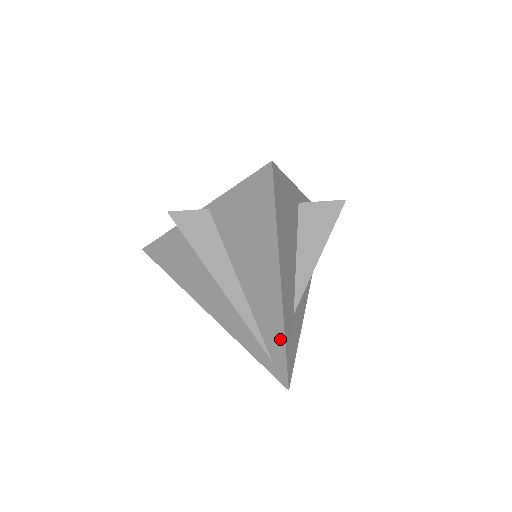
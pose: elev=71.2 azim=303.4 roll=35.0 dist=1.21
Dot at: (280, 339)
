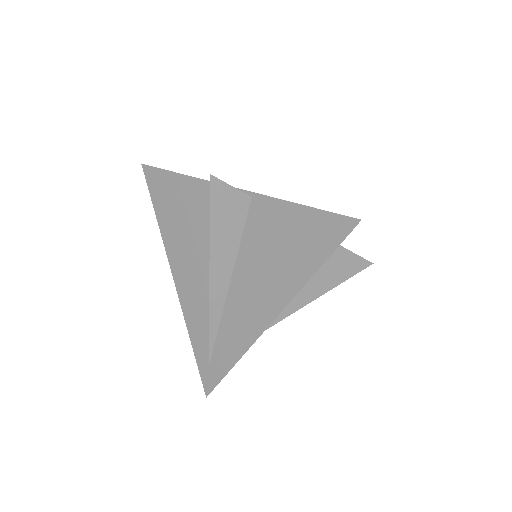
Dot at: (233, 357)
